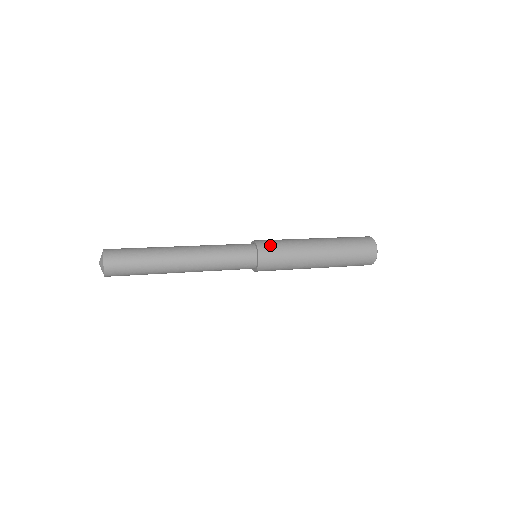
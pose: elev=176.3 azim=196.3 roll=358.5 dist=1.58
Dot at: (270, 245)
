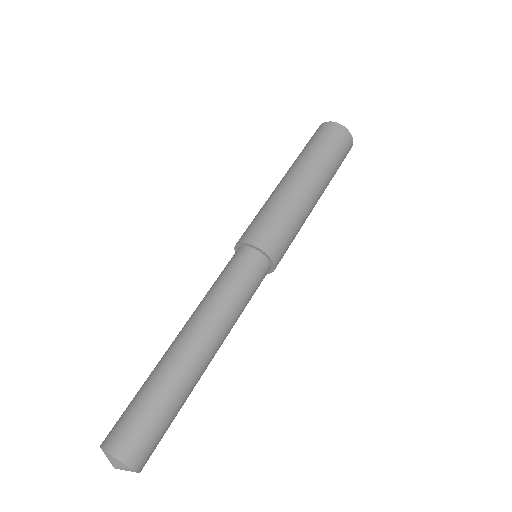
Dot at: (274, 237)
